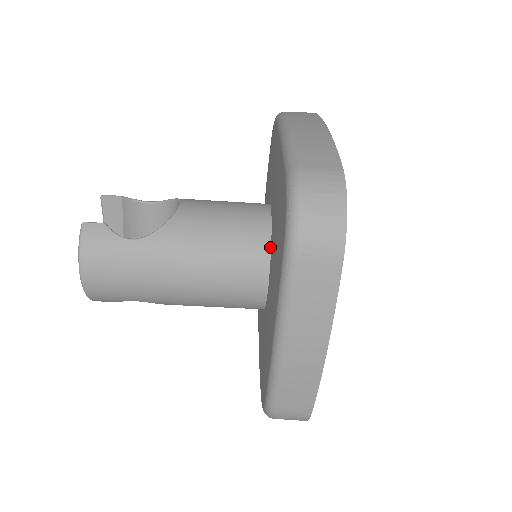
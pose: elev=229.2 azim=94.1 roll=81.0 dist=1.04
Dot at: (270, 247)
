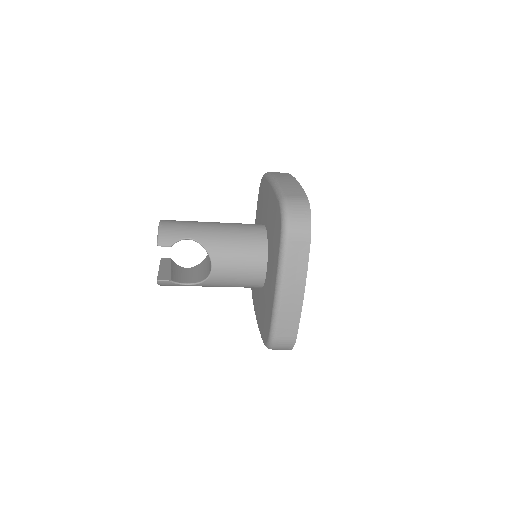
Dot at: (262, 287)
